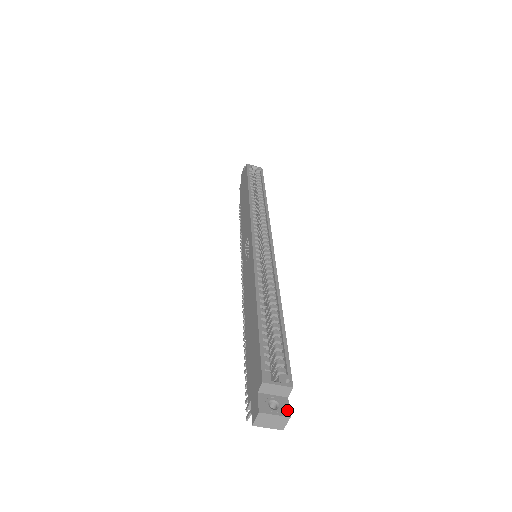
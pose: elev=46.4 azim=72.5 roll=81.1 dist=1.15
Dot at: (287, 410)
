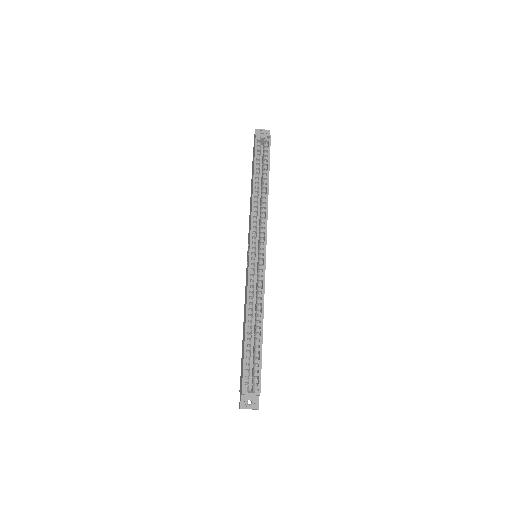
Dot at: (257, 405)
